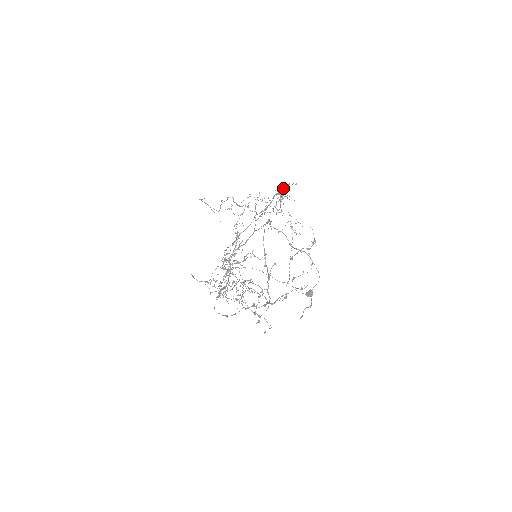
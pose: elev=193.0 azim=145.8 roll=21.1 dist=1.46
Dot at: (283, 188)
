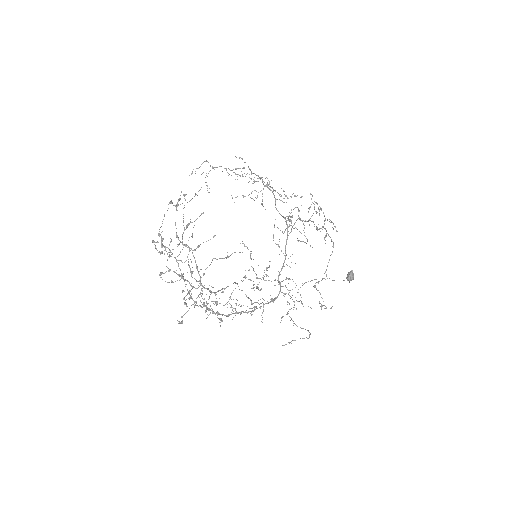
Dot at: (212, 168)
